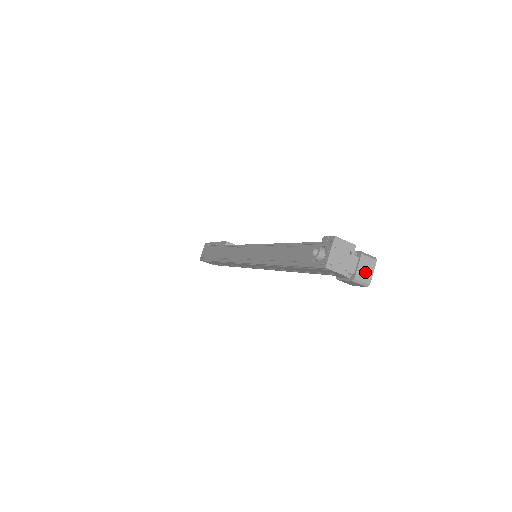
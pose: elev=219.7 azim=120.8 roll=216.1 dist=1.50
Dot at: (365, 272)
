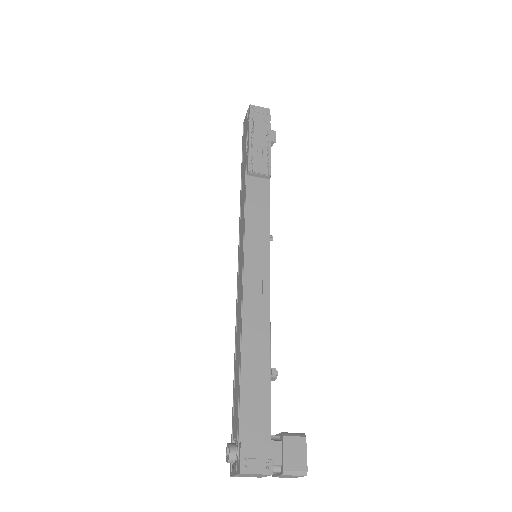
Dot at: (288, 477)
